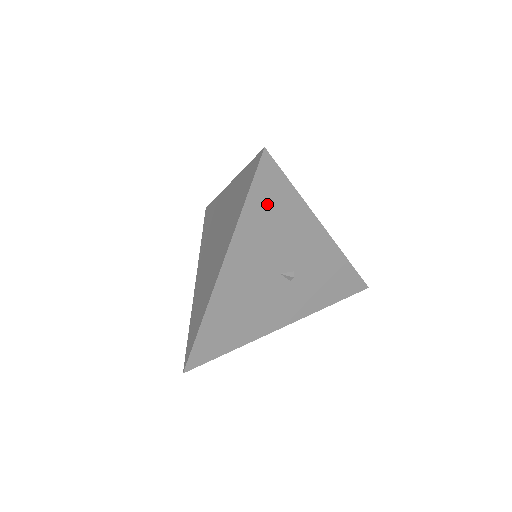
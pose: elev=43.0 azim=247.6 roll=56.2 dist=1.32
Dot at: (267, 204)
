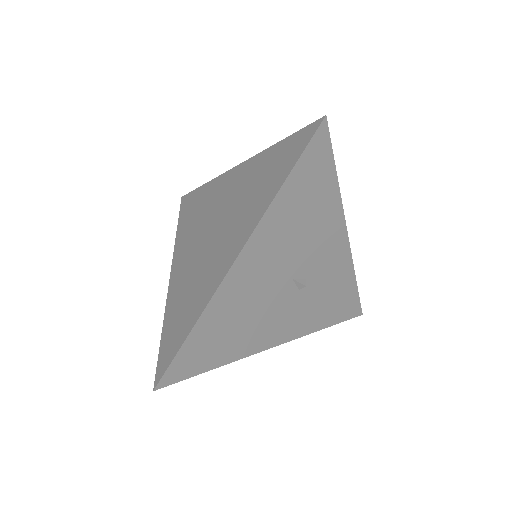
Dot at: (307, 187)
